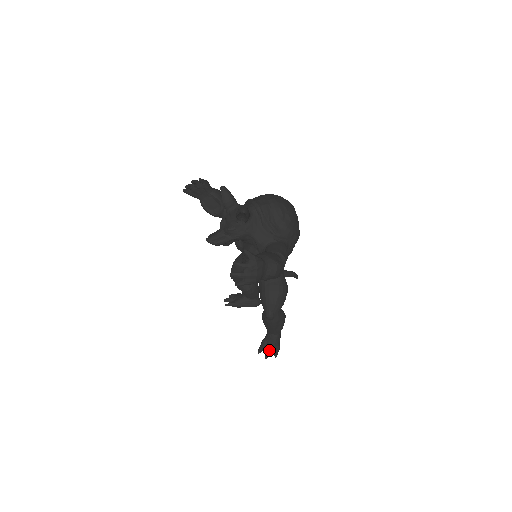
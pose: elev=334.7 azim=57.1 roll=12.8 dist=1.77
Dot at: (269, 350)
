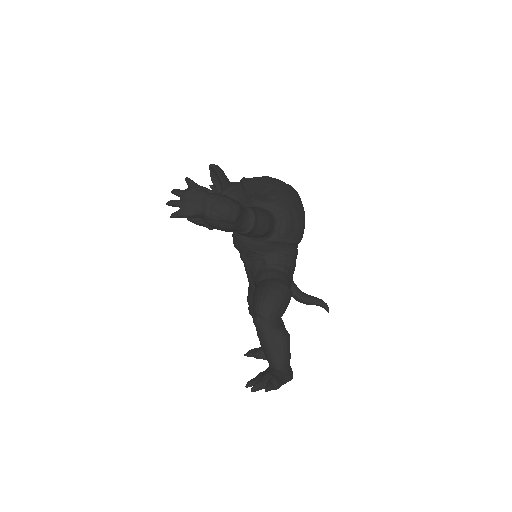
Dot at: (259, 381)
